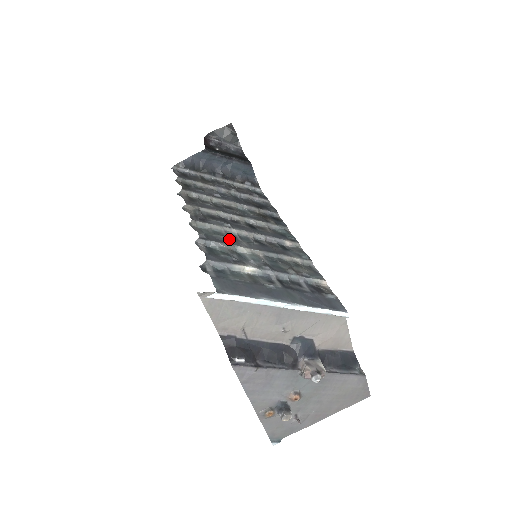
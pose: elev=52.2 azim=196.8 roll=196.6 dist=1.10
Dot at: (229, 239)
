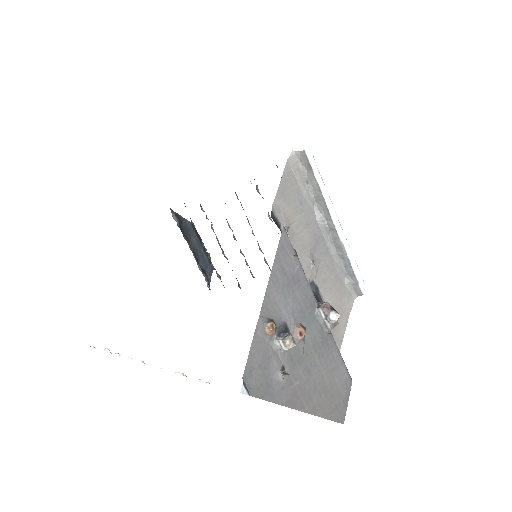
Dot at: occluded
